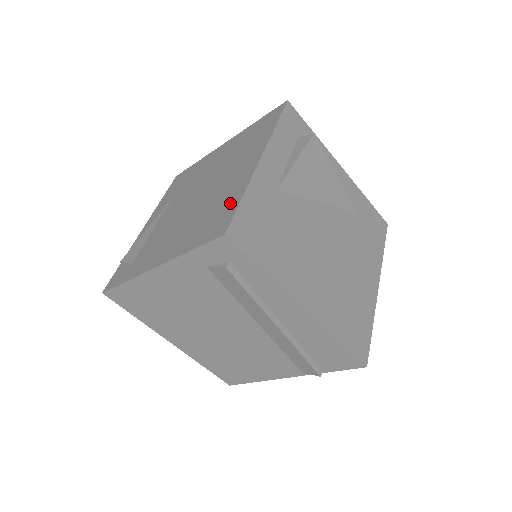
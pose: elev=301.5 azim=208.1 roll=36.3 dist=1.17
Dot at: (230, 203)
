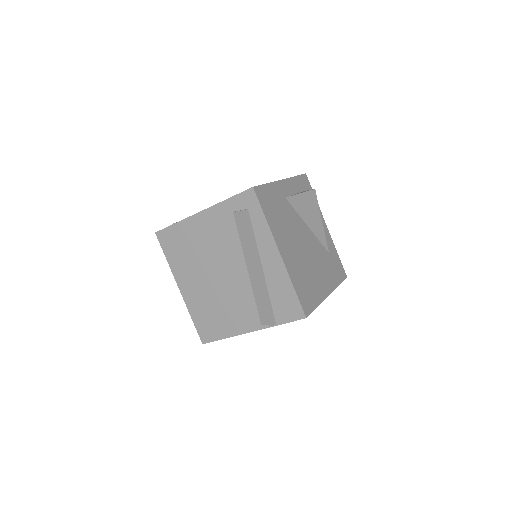
Dot at: occluded
